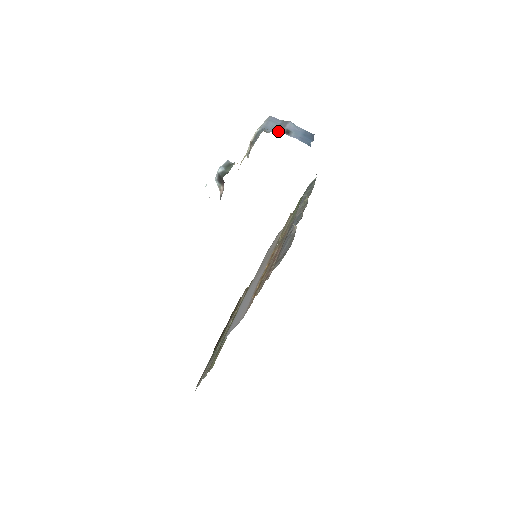
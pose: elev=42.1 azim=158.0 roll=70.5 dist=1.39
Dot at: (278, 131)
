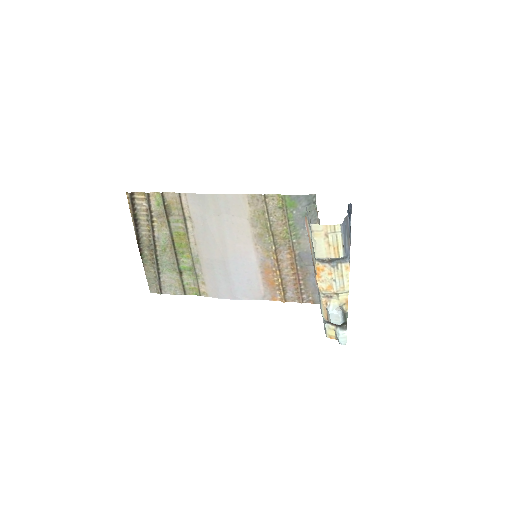
Dot at: occluded
